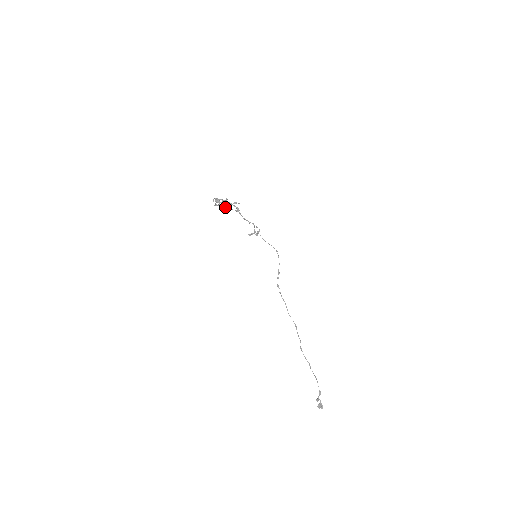
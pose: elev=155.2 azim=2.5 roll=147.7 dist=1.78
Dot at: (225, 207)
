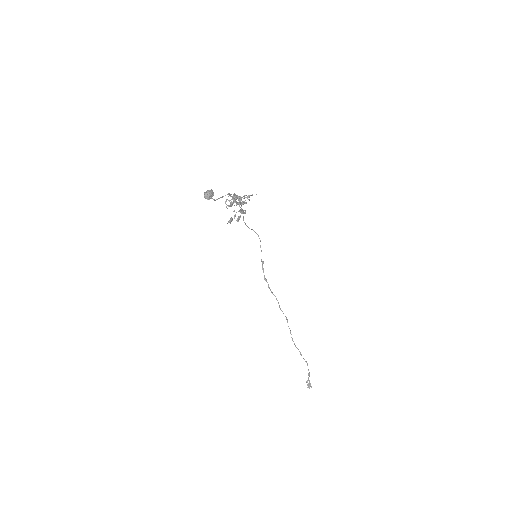
Dot at: (212, 195)
